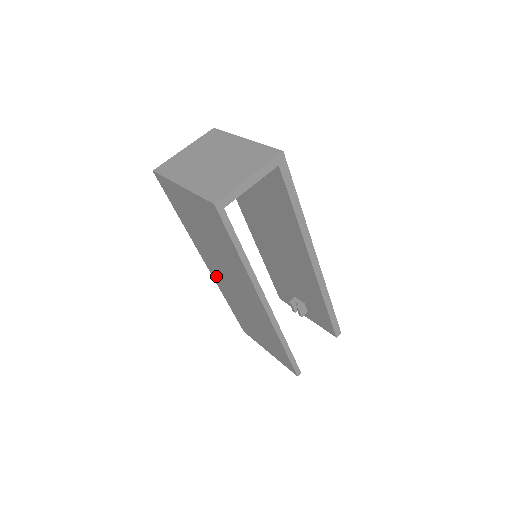
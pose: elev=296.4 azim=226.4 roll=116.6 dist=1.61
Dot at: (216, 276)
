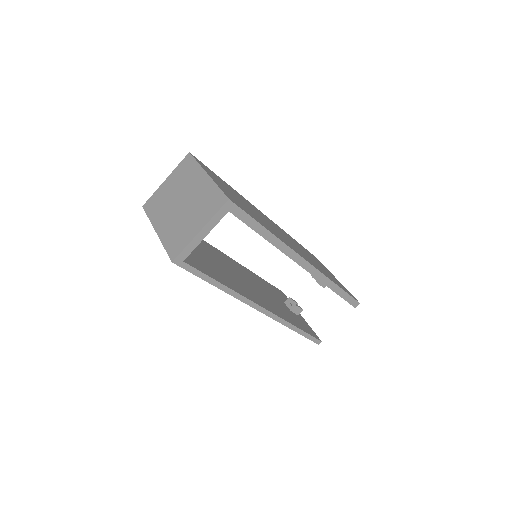
Dot at: occluded
